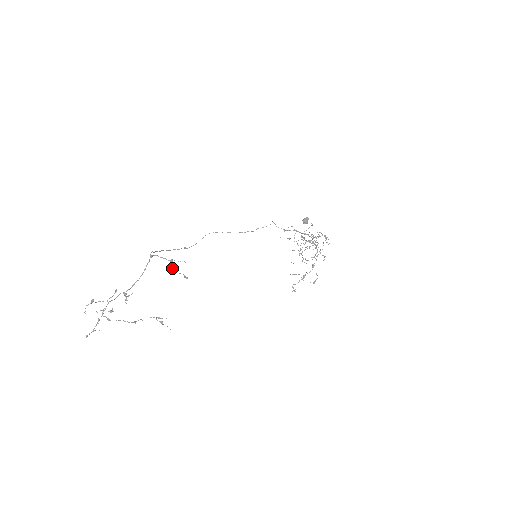
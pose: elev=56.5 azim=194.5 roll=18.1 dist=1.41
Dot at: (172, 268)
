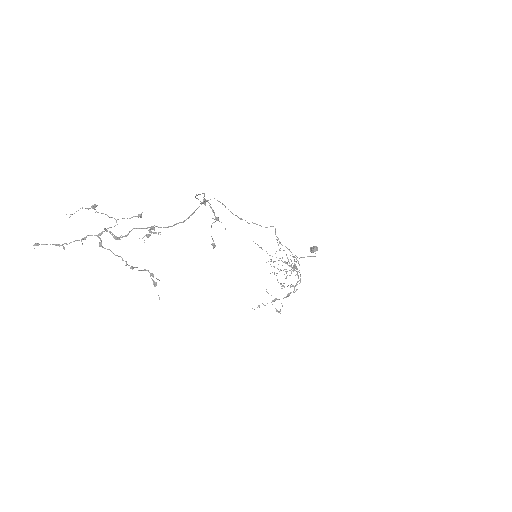
Dot at: (211, 227)
